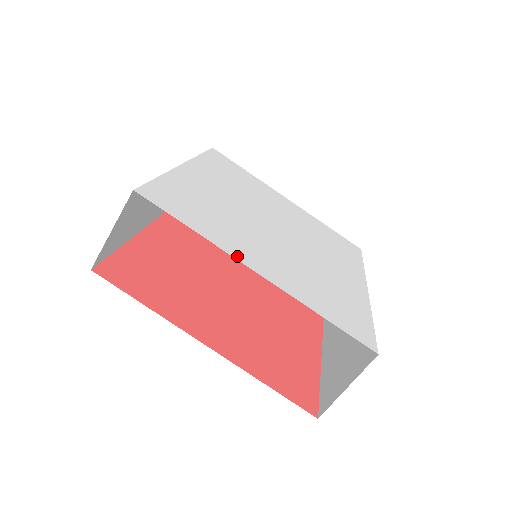
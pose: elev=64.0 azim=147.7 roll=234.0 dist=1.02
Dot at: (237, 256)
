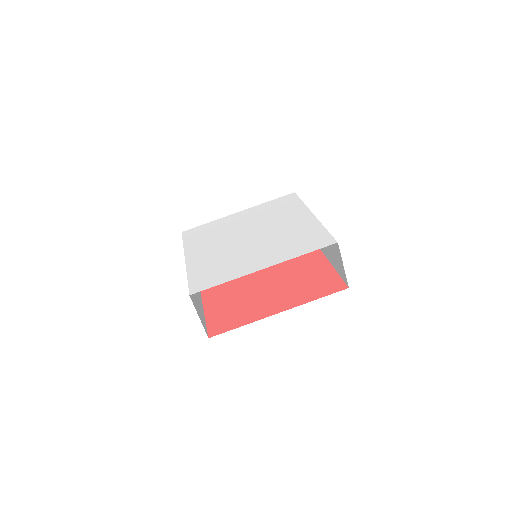
Dot at: (250, 272)
